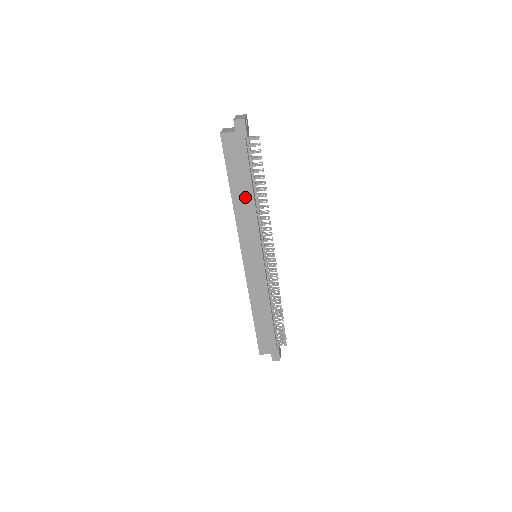
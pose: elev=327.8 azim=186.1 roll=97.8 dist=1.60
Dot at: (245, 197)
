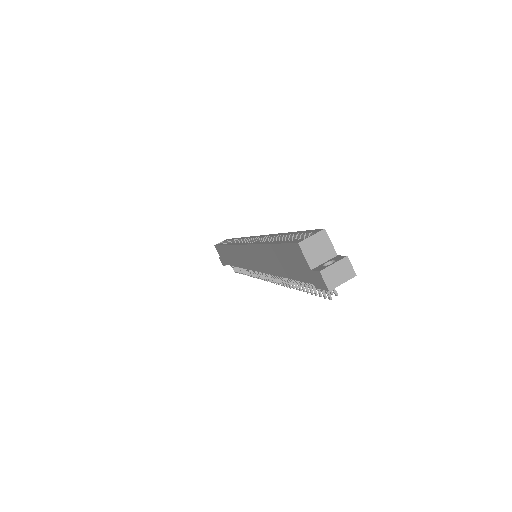
Dot at: (273, 264)
